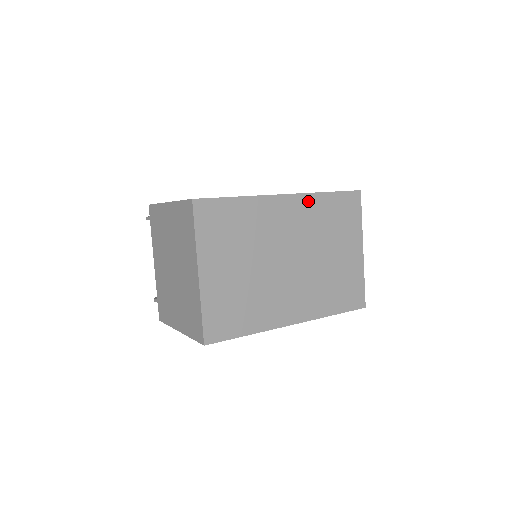
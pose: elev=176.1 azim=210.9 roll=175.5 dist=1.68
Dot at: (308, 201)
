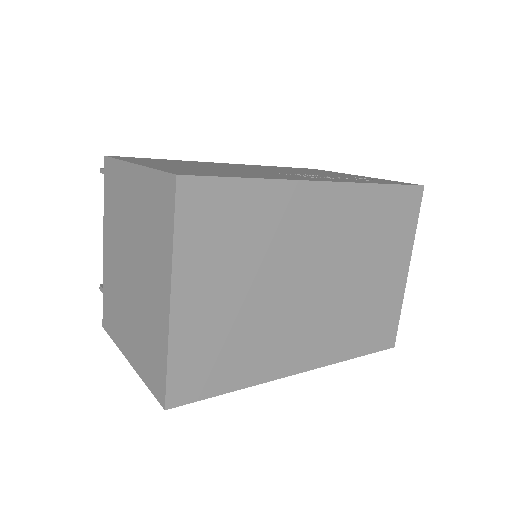
Dot at: (354, 195)
